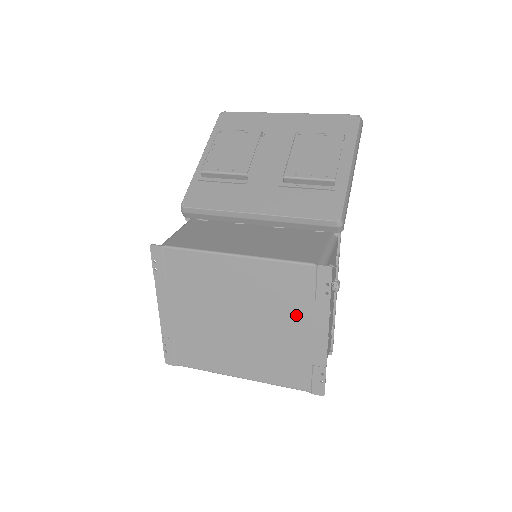
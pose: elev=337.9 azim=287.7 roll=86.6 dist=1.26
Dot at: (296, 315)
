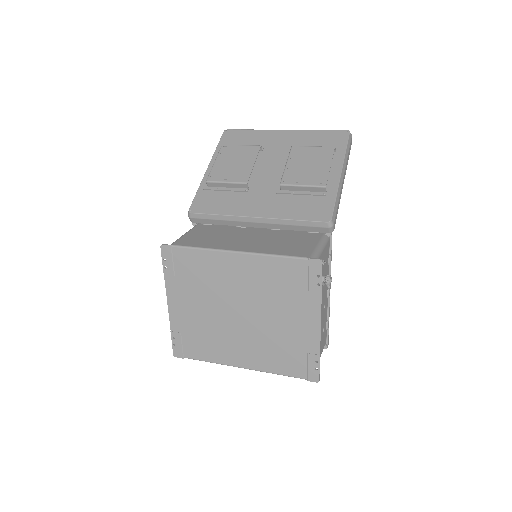
Dot at: (291, 306)
